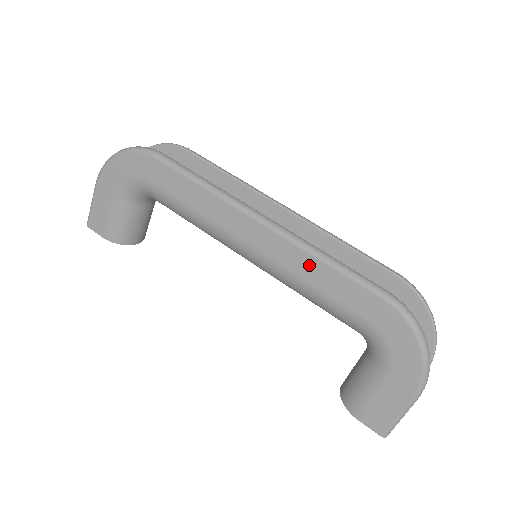
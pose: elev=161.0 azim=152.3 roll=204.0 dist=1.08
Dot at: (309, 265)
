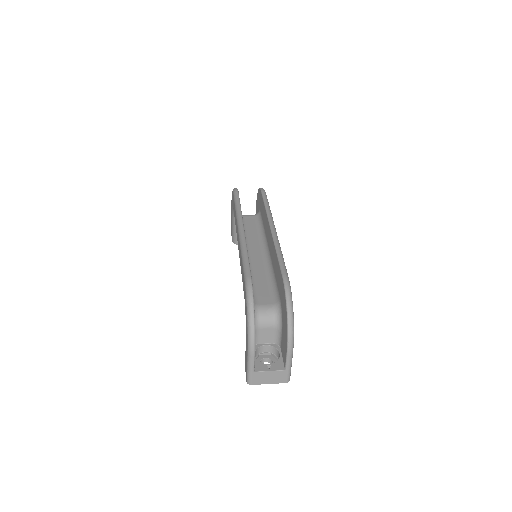
Dot at: occluded
